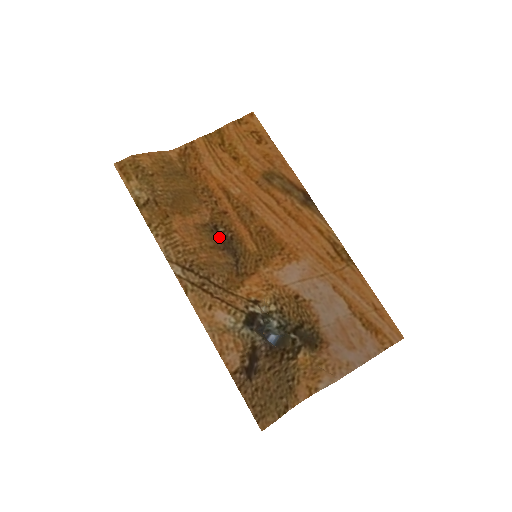
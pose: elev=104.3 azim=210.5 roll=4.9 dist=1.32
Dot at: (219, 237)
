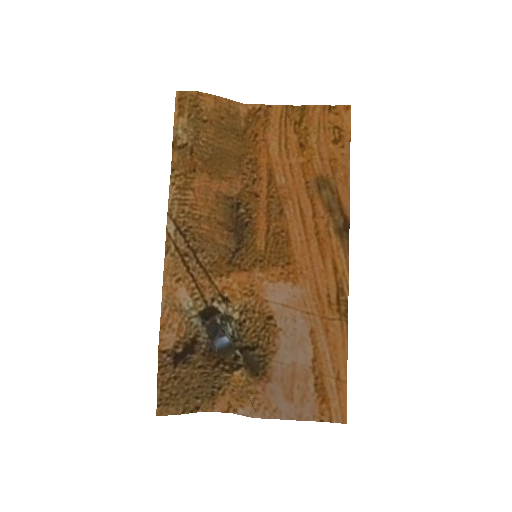
Dot at: (235, 216)
